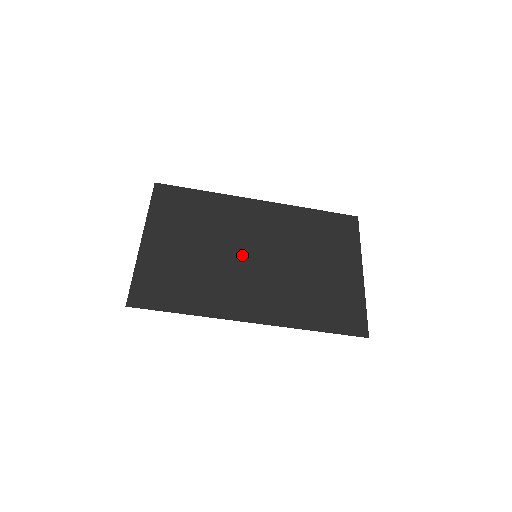
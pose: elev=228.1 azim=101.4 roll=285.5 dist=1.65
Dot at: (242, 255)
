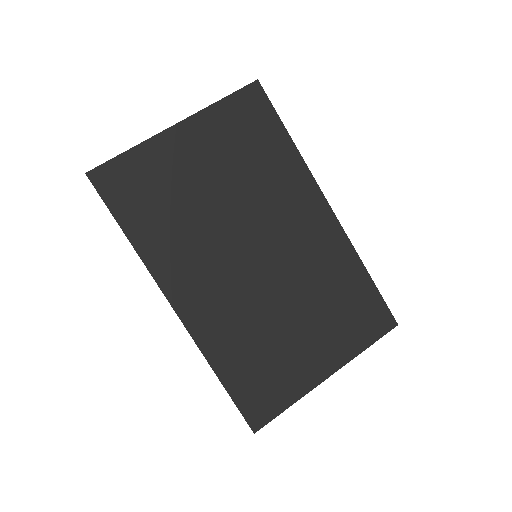
Dot at: (245, 241)
